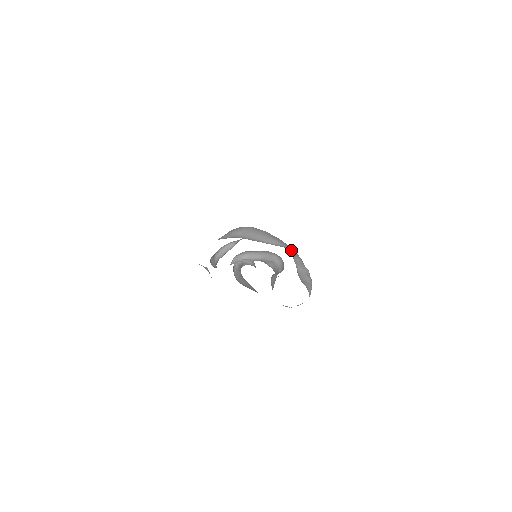
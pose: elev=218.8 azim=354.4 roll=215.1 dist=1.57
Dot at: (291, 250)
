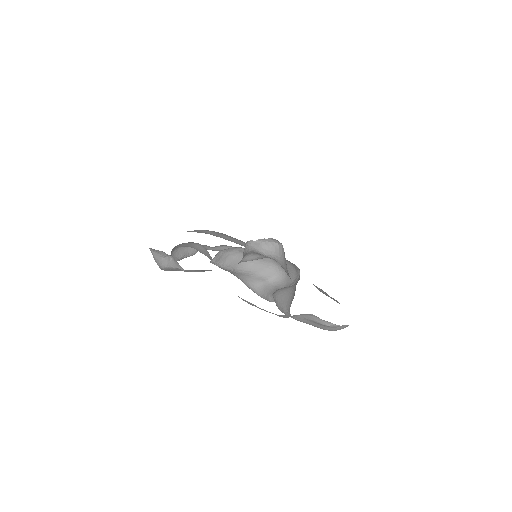
Dot at: occluded
